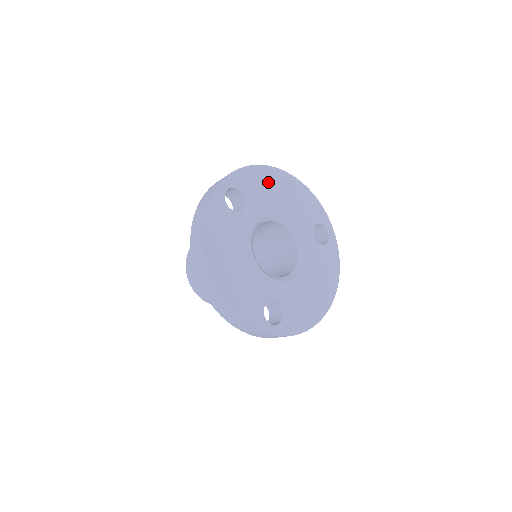
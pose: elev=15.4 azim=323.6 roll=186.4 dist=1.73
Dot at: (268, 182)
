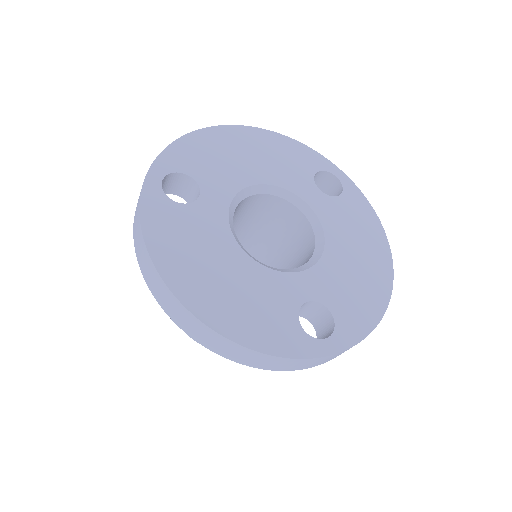
Dot at: (220, 147)
